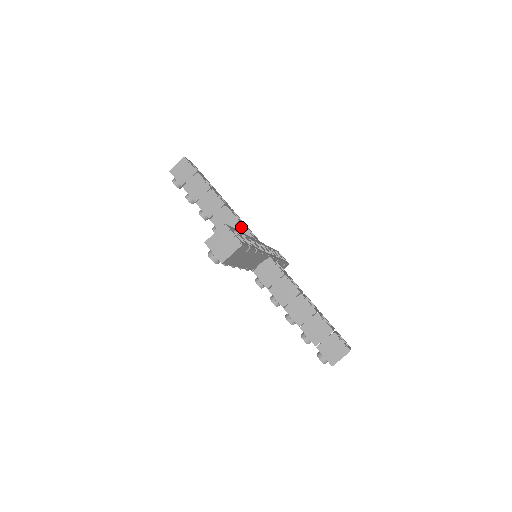
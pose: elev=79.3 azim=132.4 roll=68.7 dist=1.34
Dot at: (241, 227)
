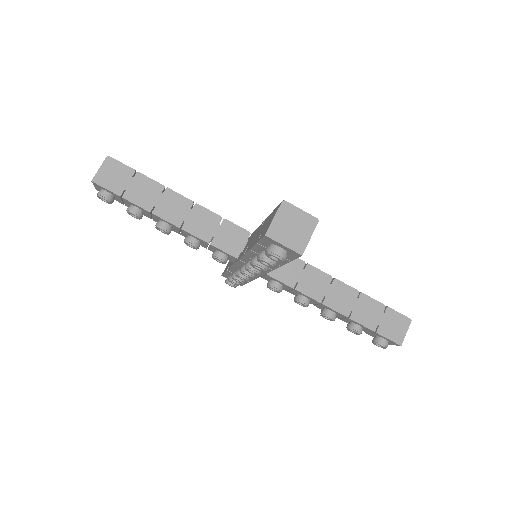
Dot at: (229, 224)
